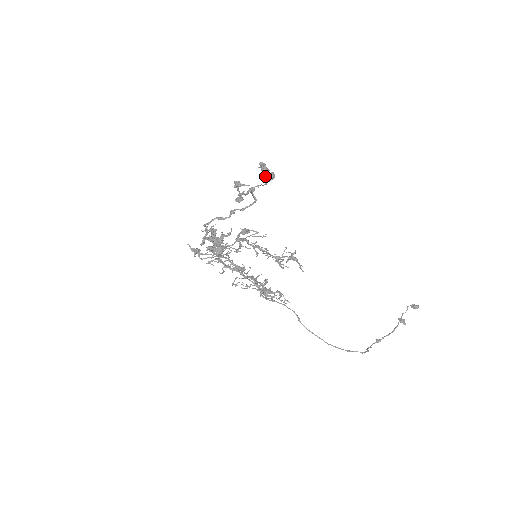
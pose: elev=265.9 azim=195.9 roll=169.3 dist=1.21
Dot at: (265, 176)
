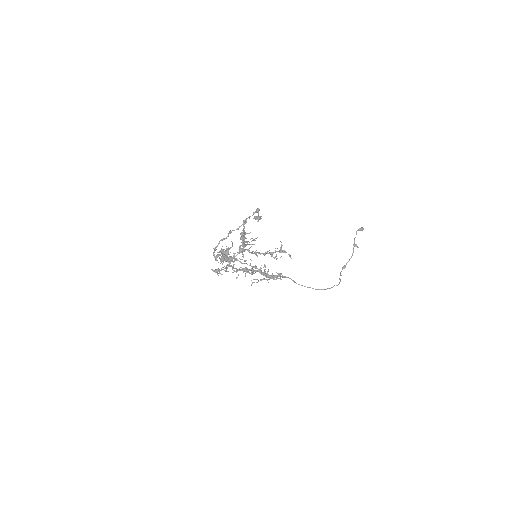
Dot at: (258, 221)
